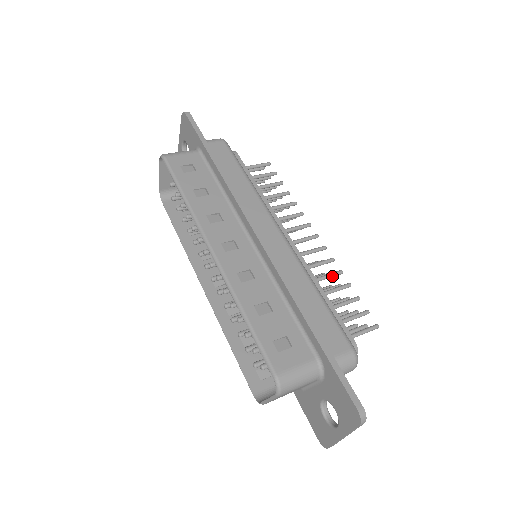
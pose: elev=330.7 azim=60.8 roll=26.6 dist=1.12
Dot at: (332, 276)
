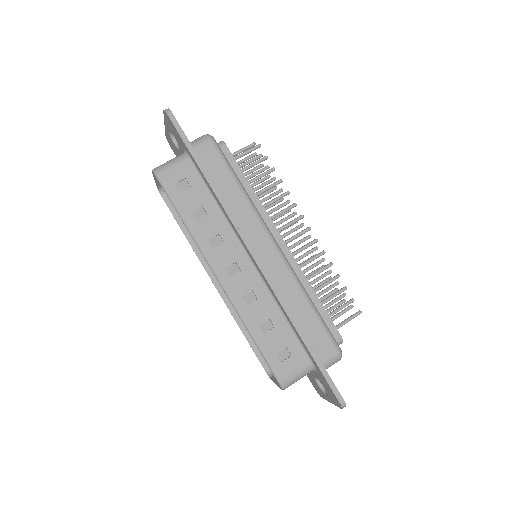
Dot at: occluded
